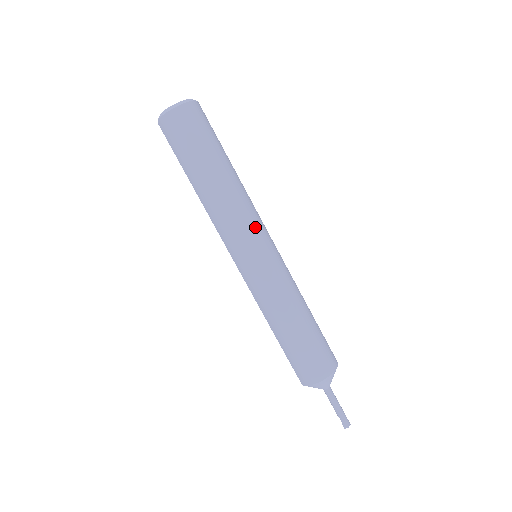
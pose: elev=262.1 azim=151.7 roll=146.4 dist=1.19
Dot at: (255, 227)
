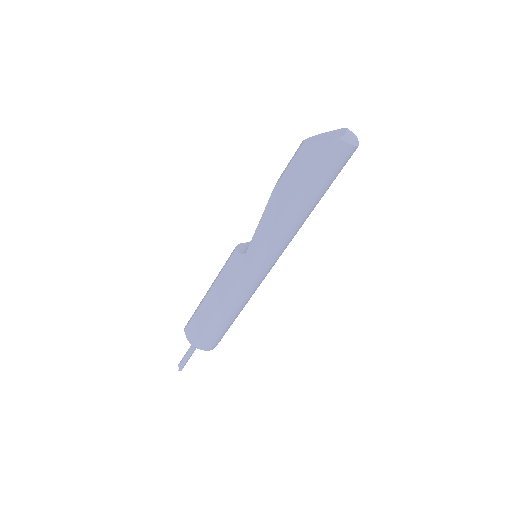
Dot at: occluded
